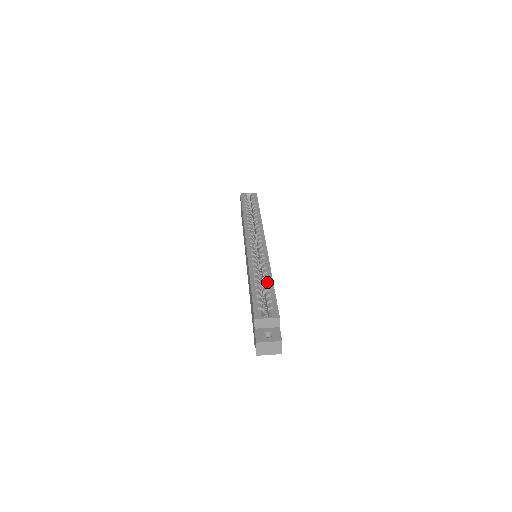
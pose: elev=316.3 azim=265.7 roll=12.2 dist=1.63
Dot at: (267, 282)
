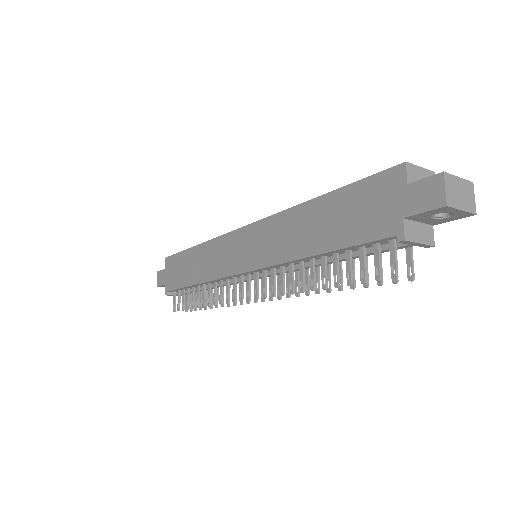
Dot at: occluded
